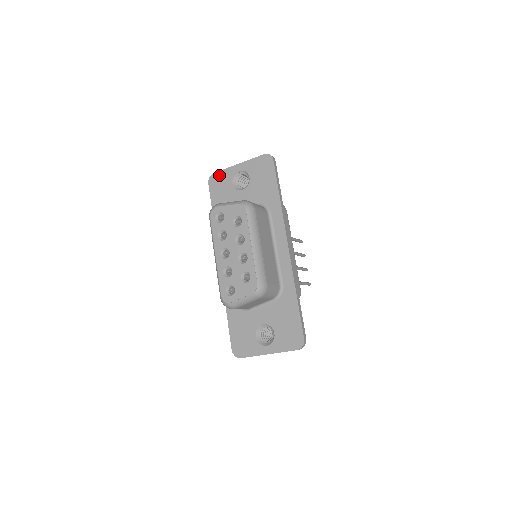
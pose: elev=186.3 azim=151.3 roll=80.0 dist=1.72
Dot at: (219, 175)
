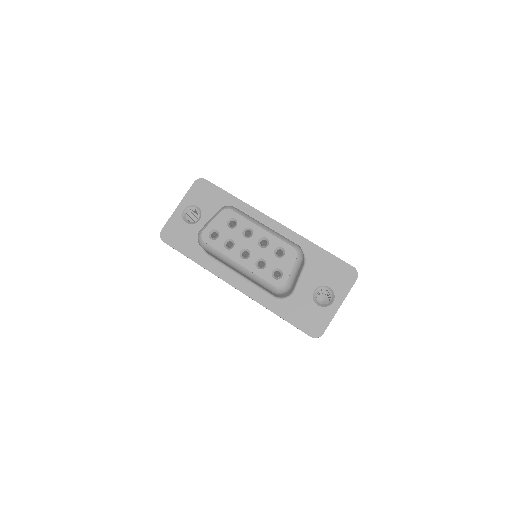
Dot at: (168, 227)
